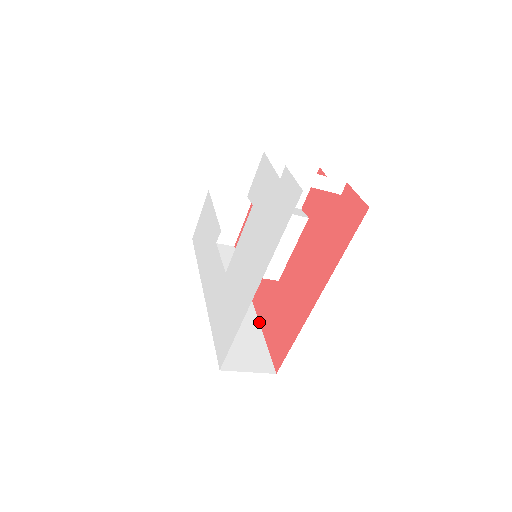
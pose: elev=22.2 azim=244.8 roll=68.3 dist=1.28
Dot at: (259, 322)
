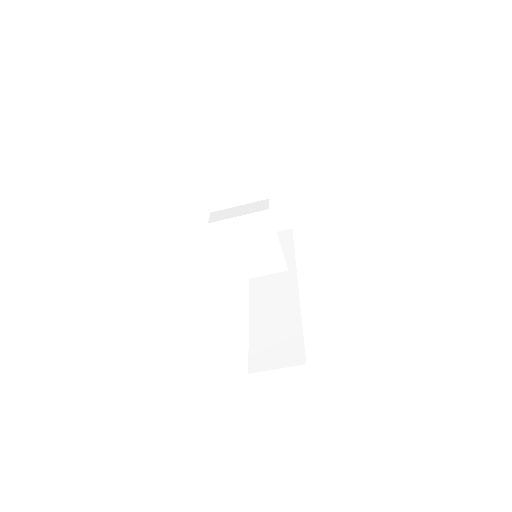
Dot at: (300, 309)
